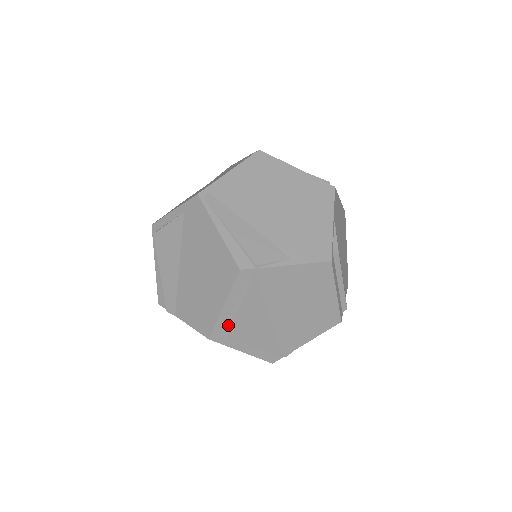
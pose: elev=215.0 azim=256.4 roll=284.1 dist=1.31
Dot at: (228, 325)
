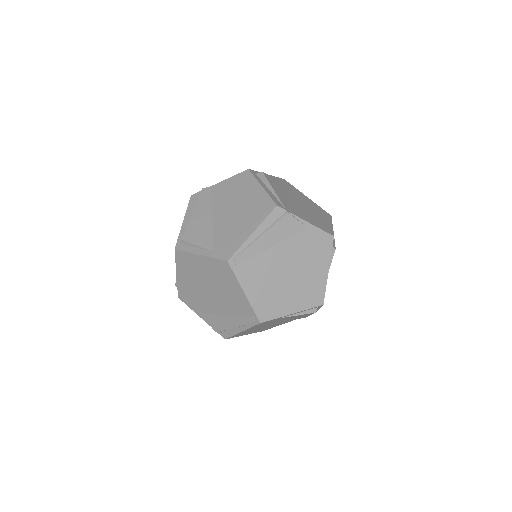
Dot at: occluded
